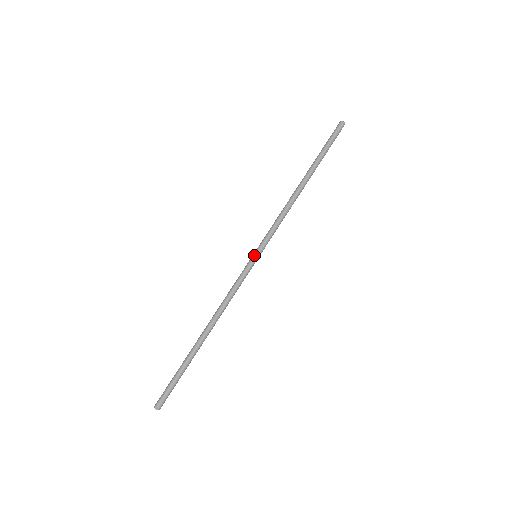
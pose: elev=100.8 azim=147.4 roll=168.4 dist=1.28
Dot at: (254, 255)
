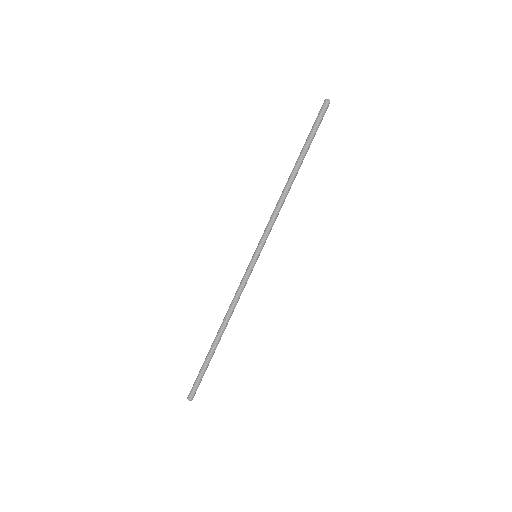
Dot at: (253, 255)
